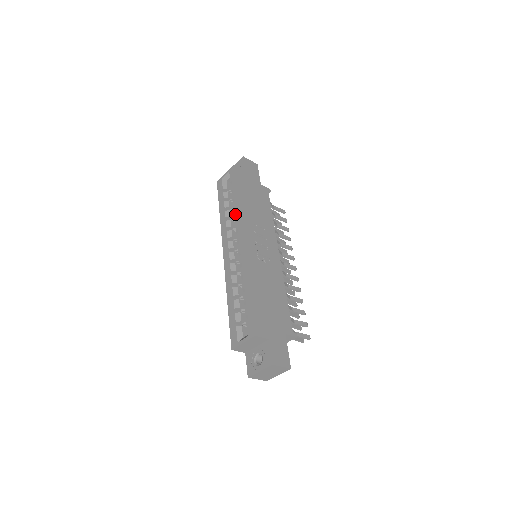
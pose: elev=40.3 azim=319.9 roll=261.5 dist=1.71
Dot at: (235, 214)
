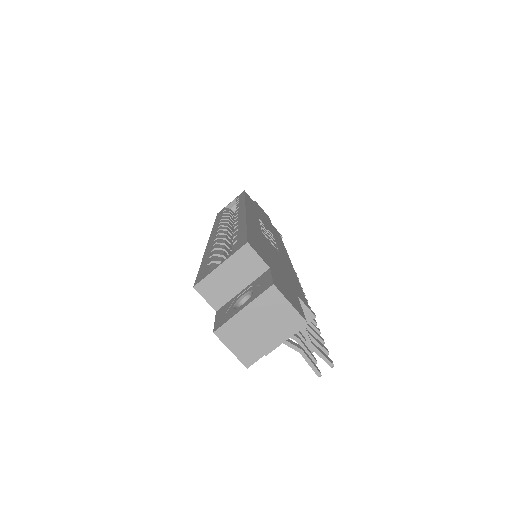
Dot at: (237, 206)
